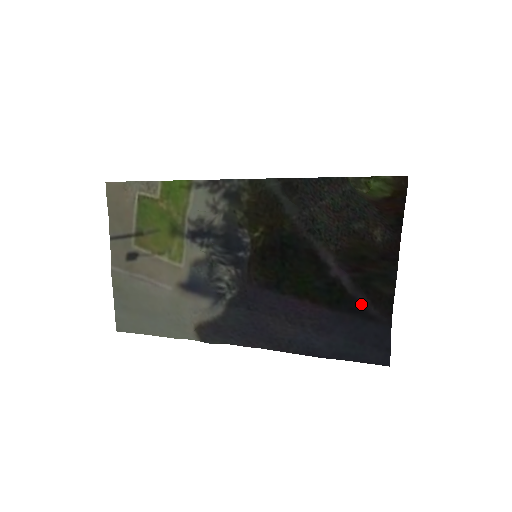
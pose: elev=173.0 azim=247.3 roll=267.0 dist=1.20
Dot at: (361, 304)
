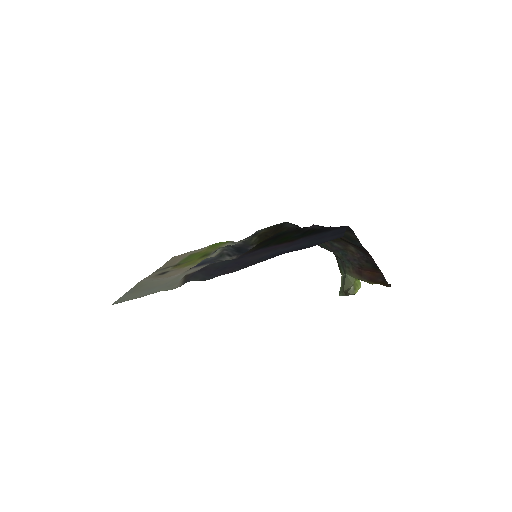
Dot at: (326, 228)
